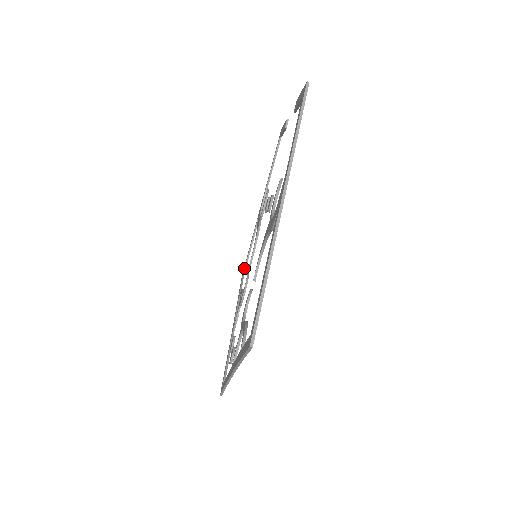
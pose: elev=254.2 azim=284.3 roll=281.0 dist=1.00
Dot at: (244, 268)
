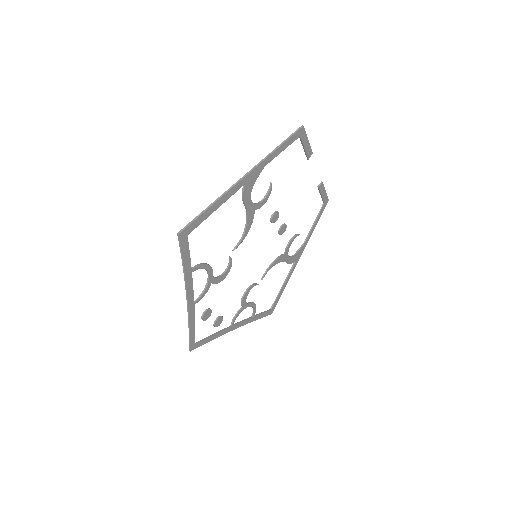
Dot at: (273, 304)
